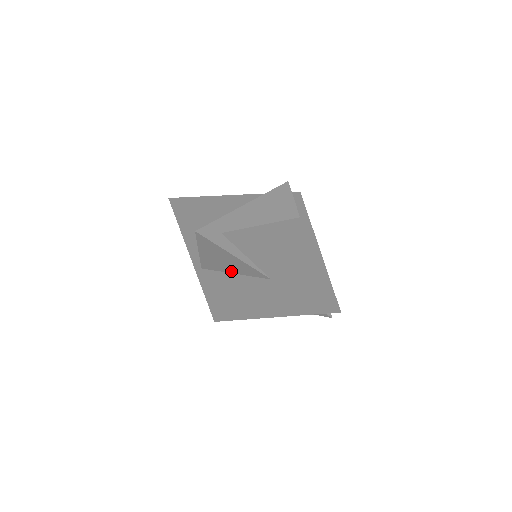
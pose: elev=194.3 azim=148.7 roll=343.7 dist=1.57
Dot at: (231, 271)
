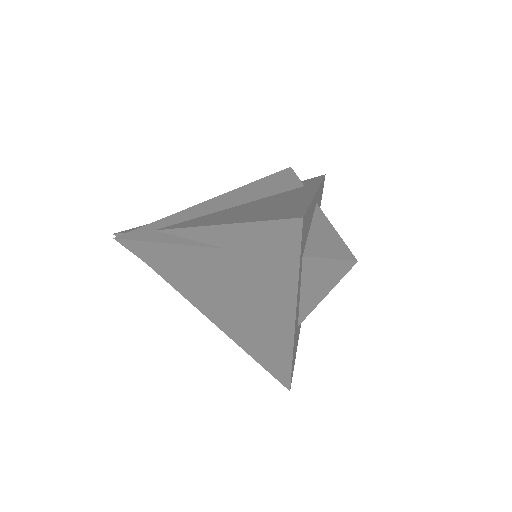
Dot at: (207, 280)
